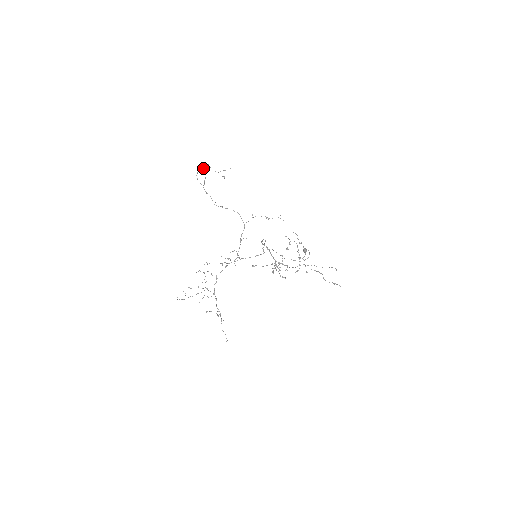
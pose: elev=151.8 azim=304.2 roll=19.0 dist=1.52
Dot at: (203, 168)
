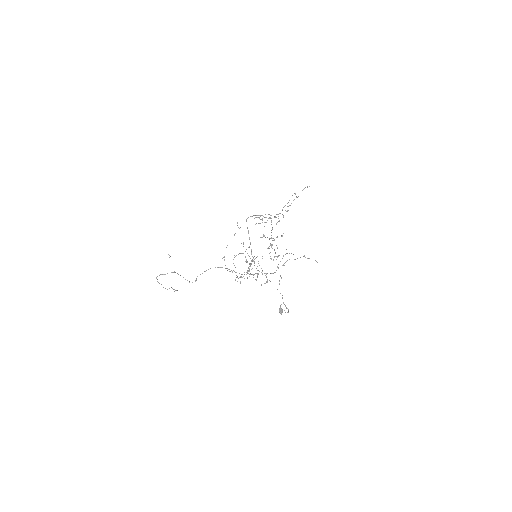
Dot at: (157, 279)
